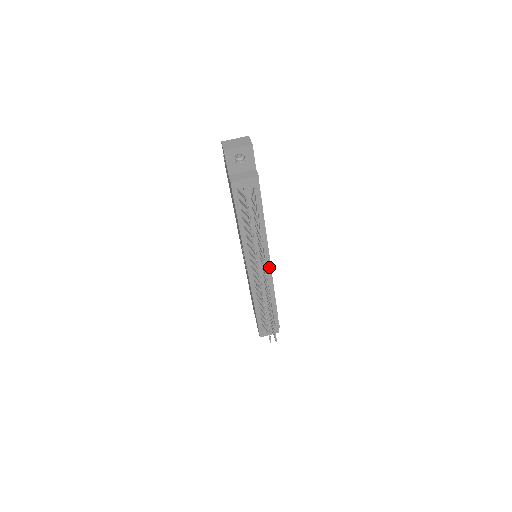
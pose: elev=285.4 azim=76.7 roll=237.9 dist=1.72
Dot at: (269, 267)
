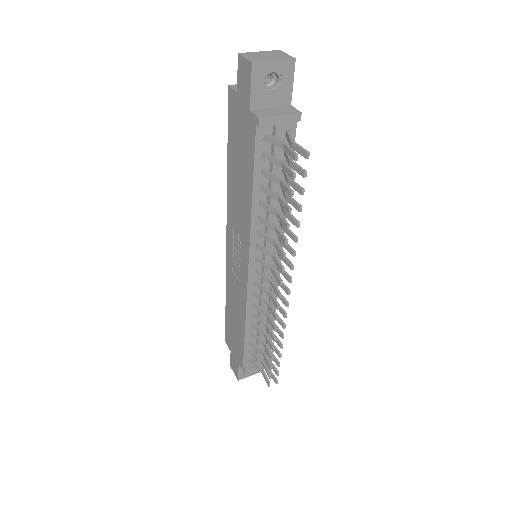
Dot at: (277, 271)
